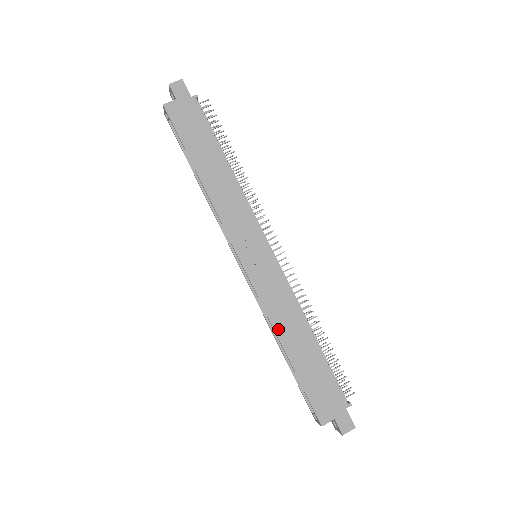
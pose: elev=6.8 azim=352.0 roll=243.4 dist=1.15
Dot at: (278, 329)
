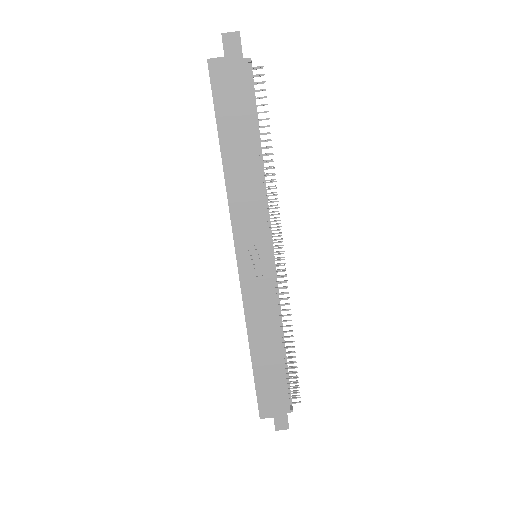
Dot at: (251, 332)
